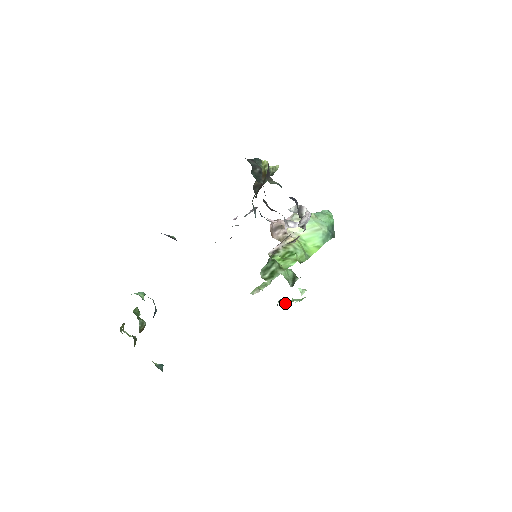
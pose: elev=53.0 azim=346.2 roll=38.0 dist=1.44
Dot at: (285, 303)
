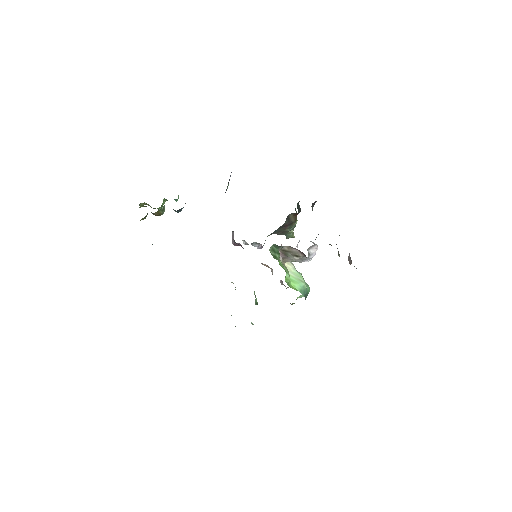
Dot at: occluded
